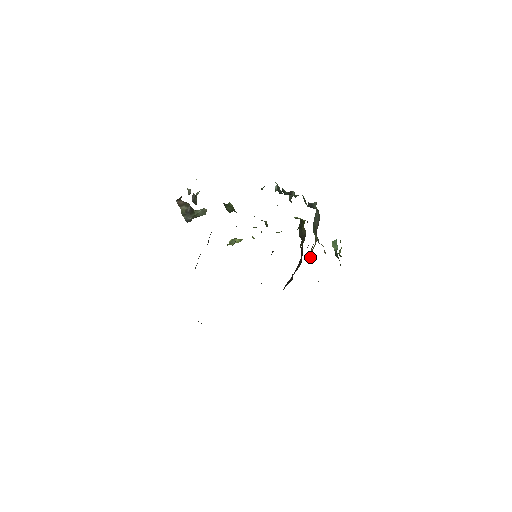
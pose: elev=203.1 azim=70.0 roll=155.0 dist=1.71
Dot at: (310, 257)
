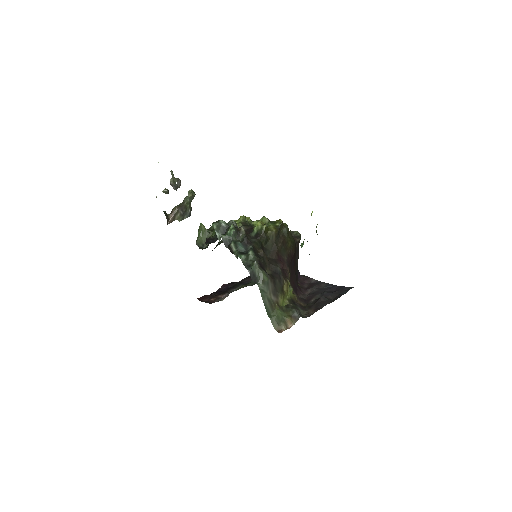
Dot at: (288, 291)
